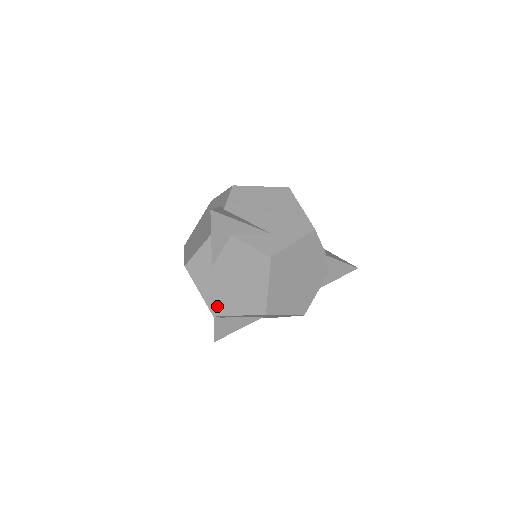
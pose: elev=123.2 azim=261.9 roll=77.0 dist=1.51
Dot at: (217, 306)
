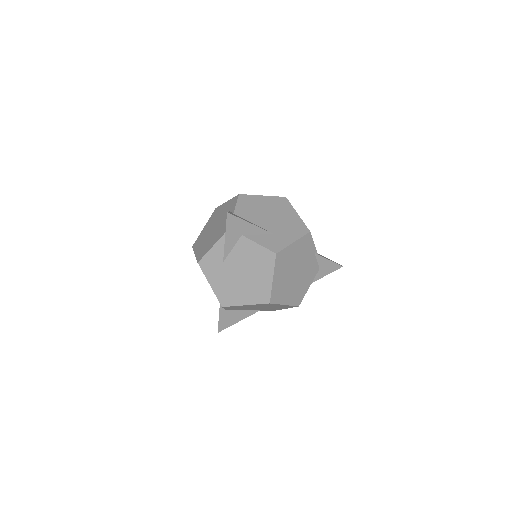
Dot at: (226, 297)
